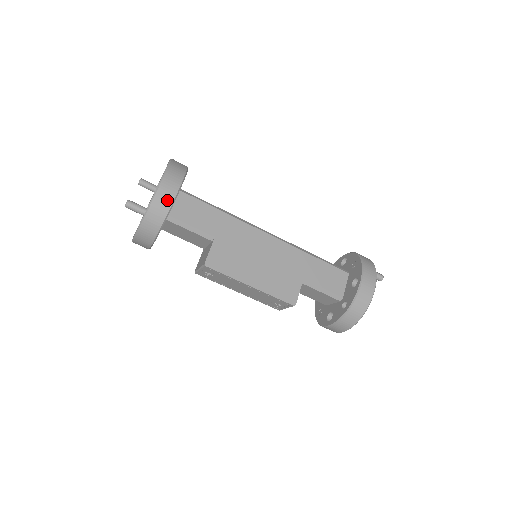
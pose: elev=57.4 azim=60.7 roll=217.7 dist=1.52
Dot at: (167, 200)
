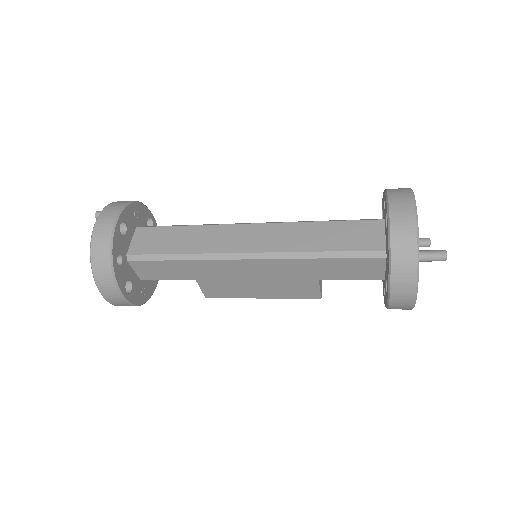
Dot at: (124, 305)
